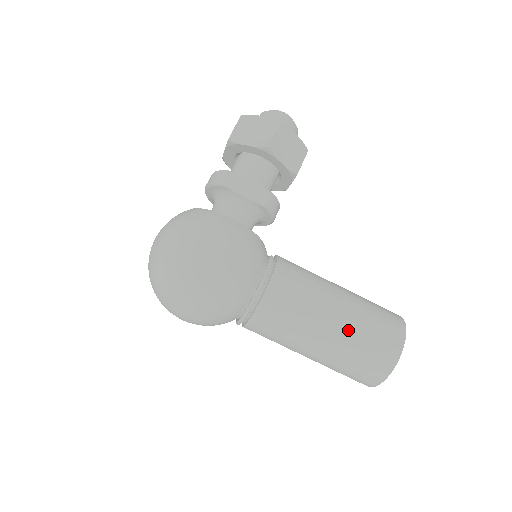
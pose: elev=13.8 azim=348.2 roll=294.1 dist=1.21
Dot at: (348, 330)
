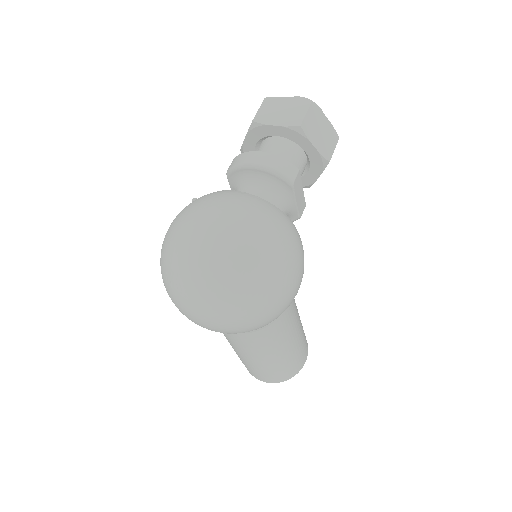
Dot at: (298, 346)
